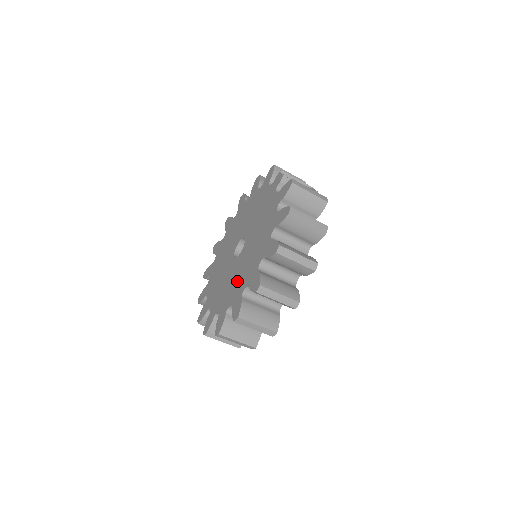
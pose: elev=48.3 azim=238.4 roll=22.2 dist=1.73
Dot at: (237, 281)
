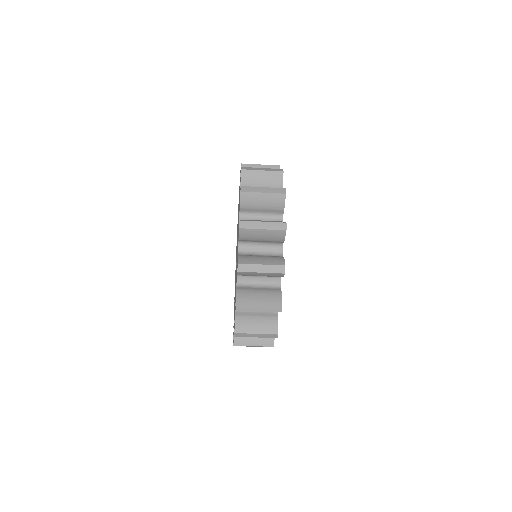
Dot at: occluded
